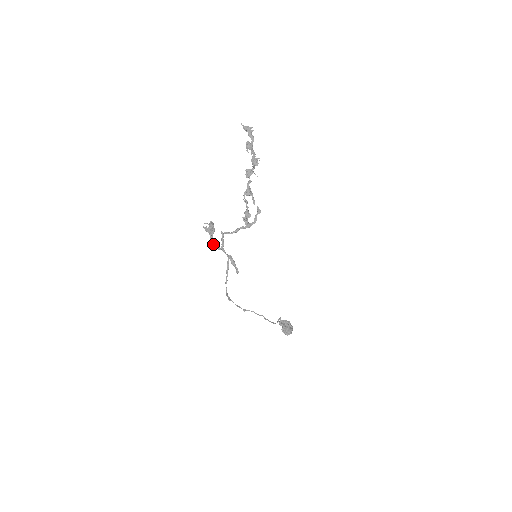
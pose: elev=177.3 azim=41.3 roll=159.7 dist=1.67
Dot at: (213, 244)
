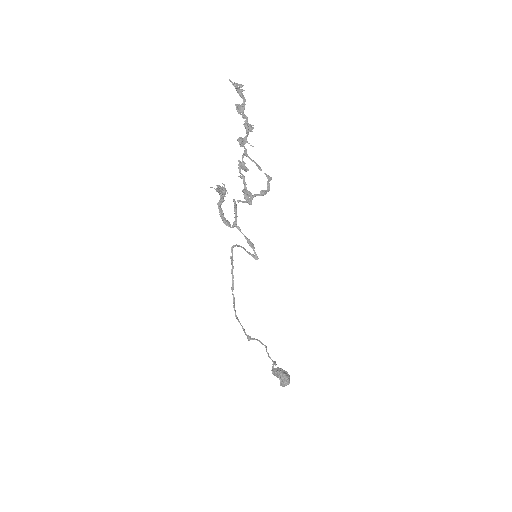
Dot at: (223, 219)
